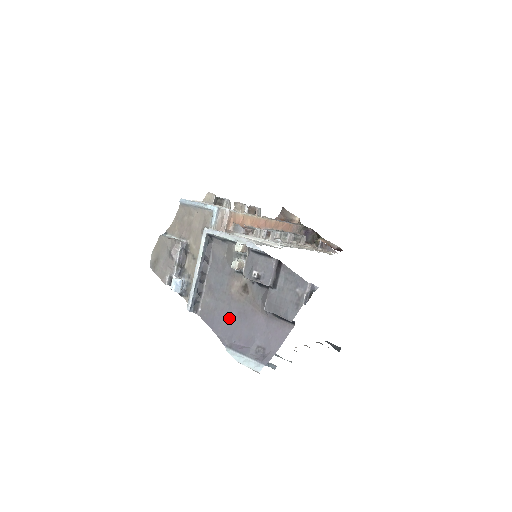
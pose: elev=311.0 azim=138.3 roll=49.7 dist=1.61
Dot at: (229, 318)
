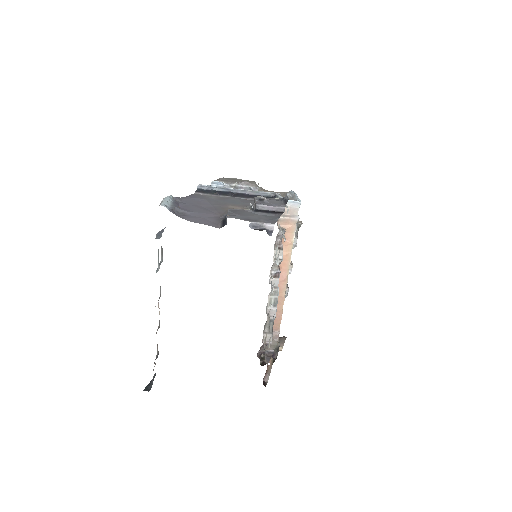
Dot at: (203, 204)
